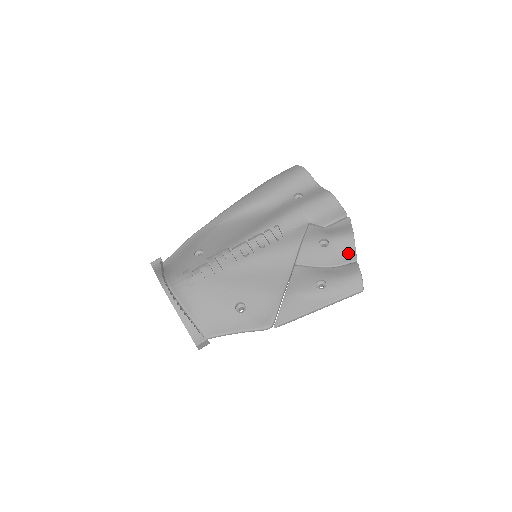
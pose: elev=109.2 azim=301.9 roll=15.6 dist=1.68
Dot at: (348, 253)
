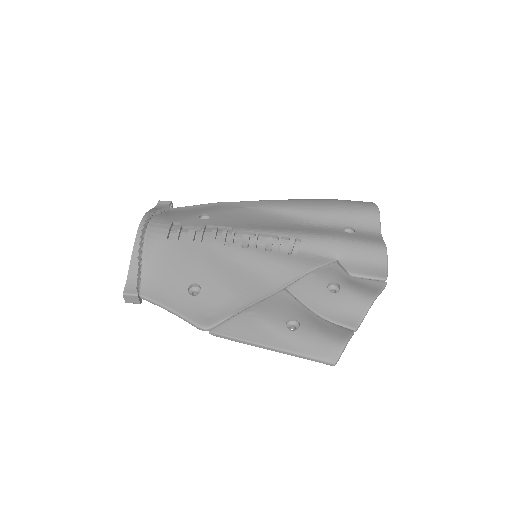
Dot at: (352, 315)
